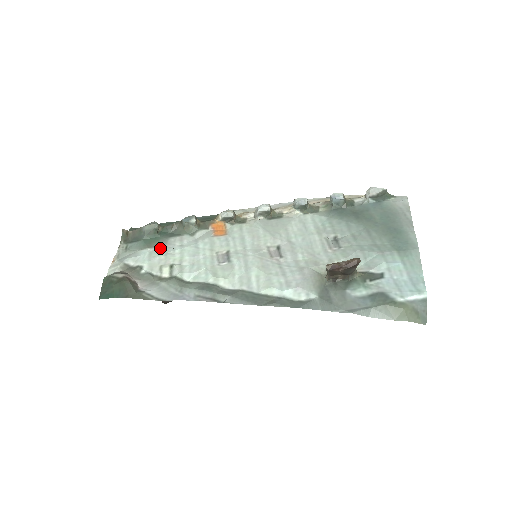
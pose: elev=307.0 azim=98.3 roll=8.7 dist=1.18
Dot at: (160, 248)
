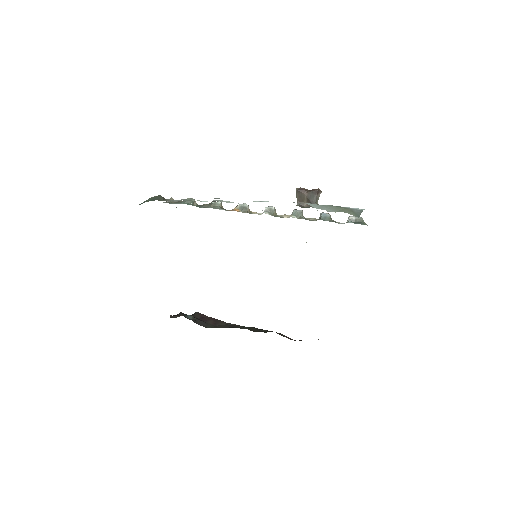
Dot at: occluded
